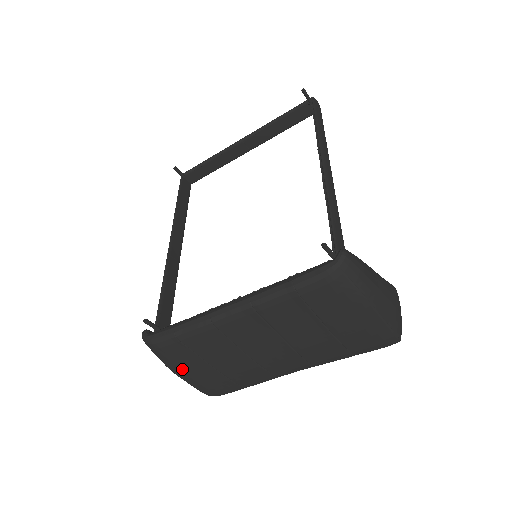
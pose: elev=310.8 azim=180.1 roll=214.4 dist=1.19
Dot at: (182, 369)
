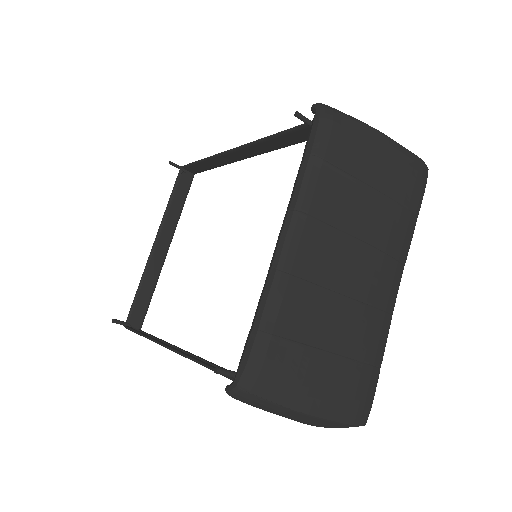
Dot at: (305, 392)
